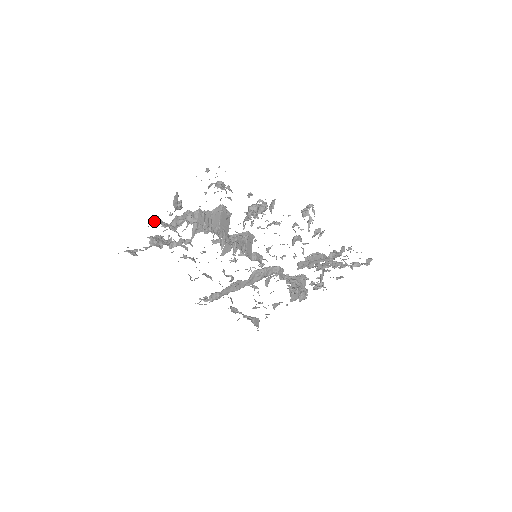
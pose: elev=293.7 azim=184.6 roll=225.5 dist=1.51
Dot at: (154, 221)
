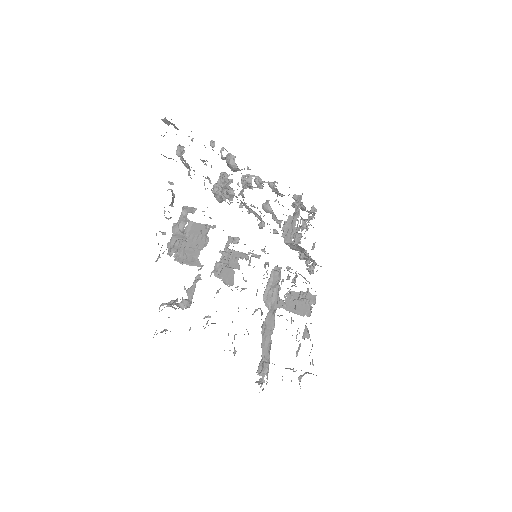
Dot at: occluded
